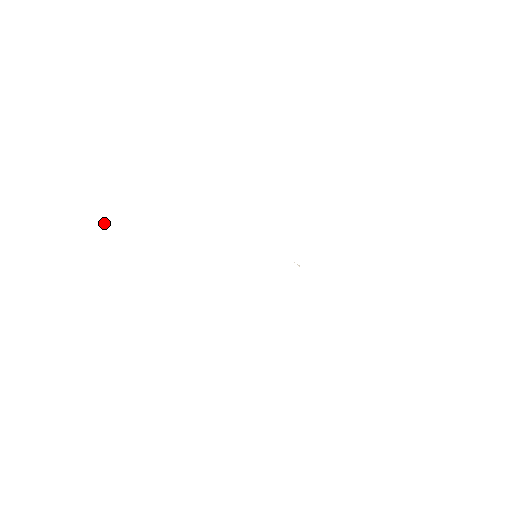
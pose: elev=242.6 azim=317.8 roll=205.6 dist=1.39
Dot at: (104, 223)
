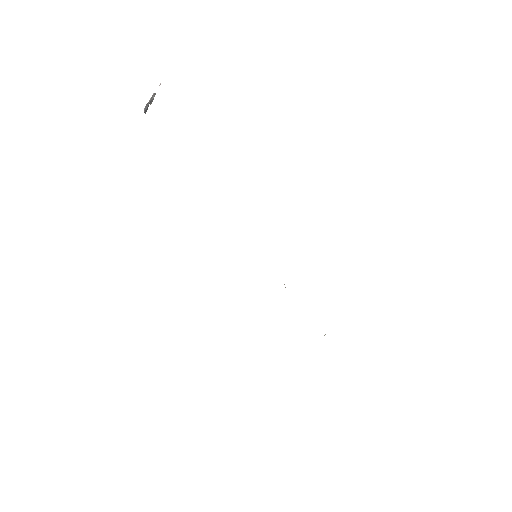
Dot at: (146, 109)
